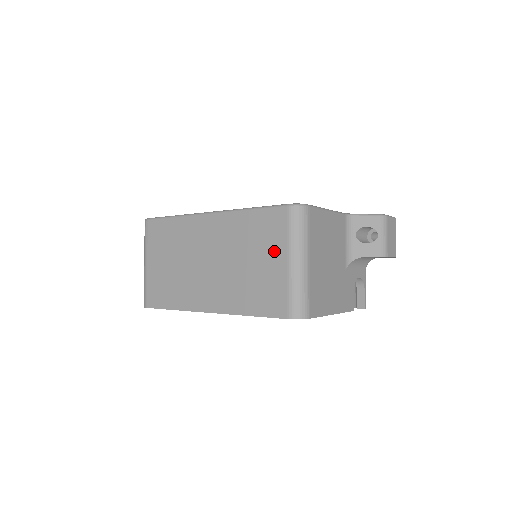
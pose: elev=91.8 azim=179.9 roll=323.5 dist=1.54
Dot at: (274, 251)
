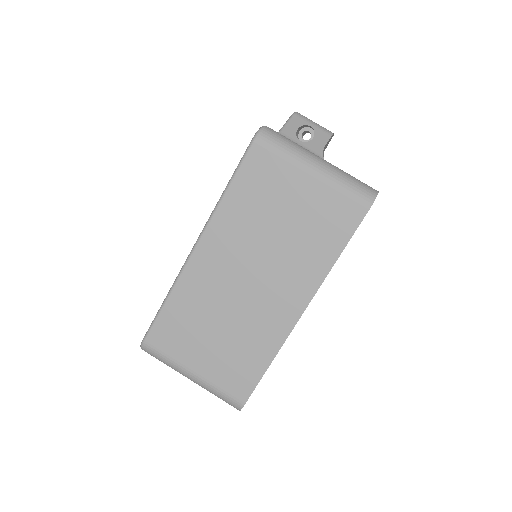
Dot at: (290, 184)
